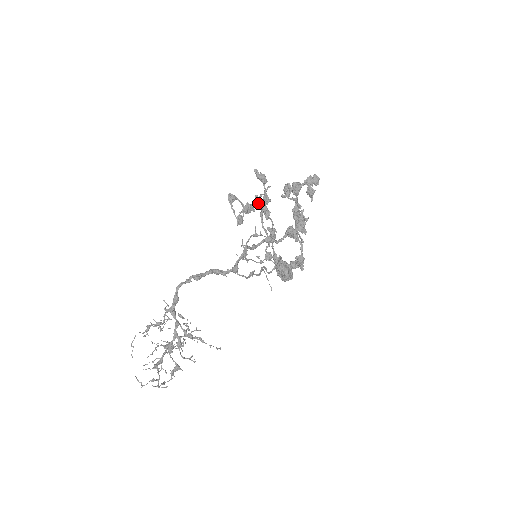
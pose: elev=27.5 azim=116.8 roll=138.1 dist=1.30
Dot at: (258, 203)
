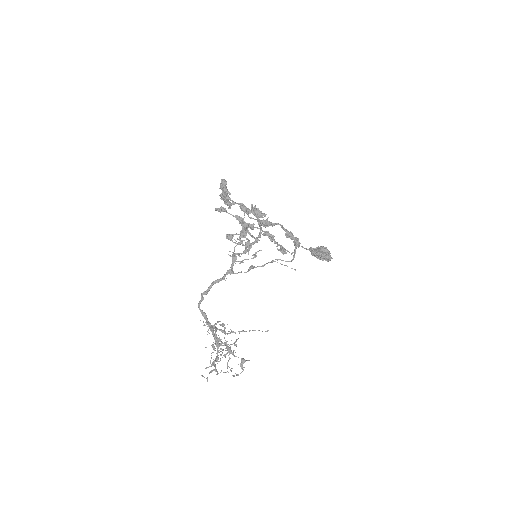
Dot at: occluded
